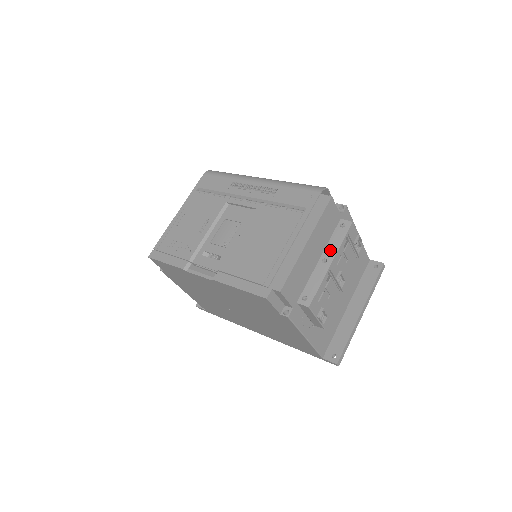
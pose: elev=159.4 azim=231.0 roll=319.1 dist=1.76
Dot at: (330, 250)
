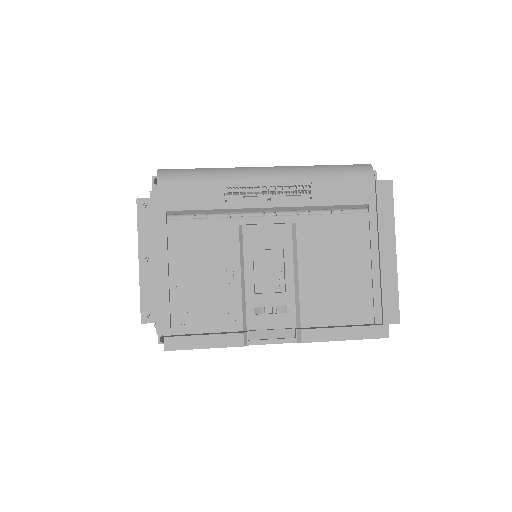
Dot at: occluded
